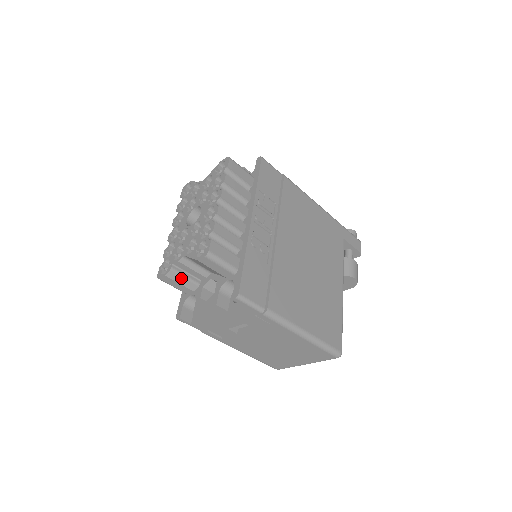
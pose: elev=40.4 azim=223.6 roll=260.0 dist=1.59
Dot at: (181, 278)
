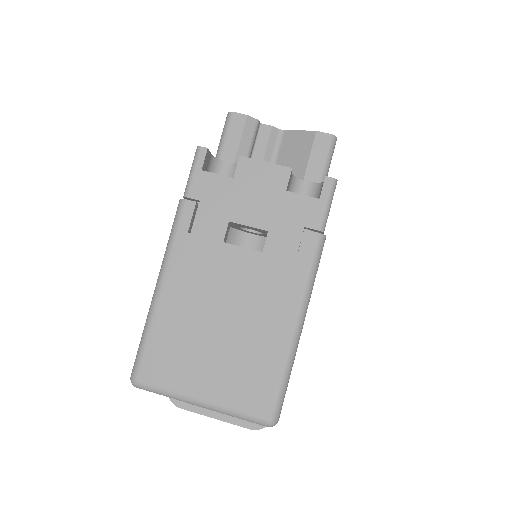
Dot at: (249, 139)
